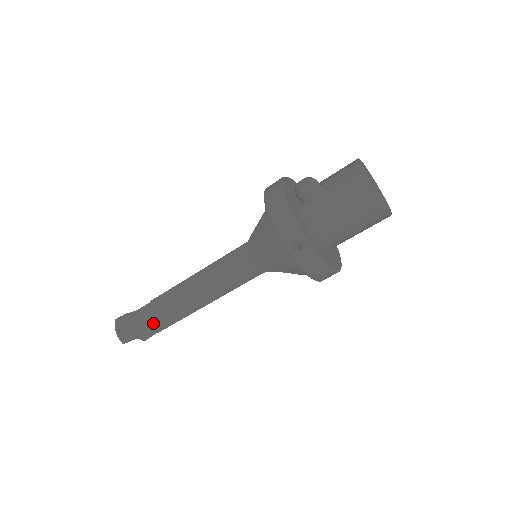
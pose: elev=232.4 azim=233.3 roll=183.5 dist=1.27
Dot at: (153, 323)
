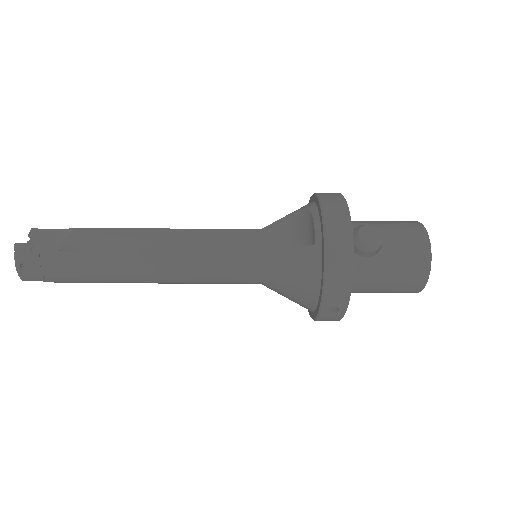
Dot at: (85, 278)
